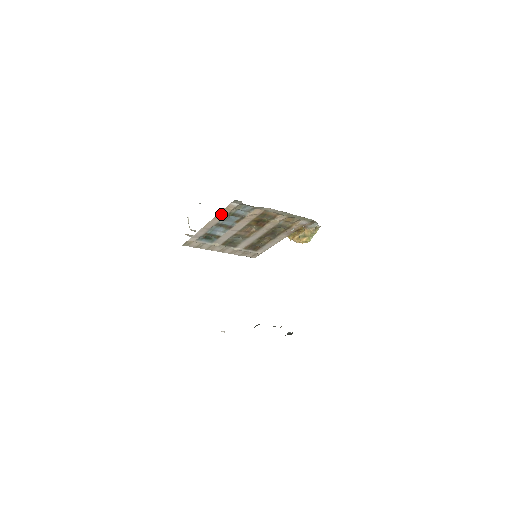
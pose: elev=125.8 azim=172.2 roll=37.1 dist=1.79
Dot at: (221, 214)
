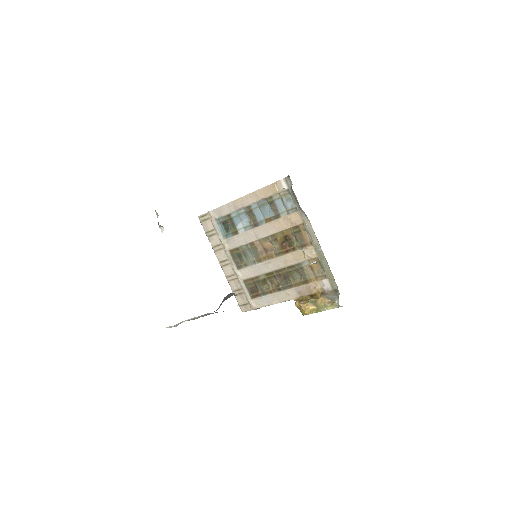
Dot at: (262, 192)
